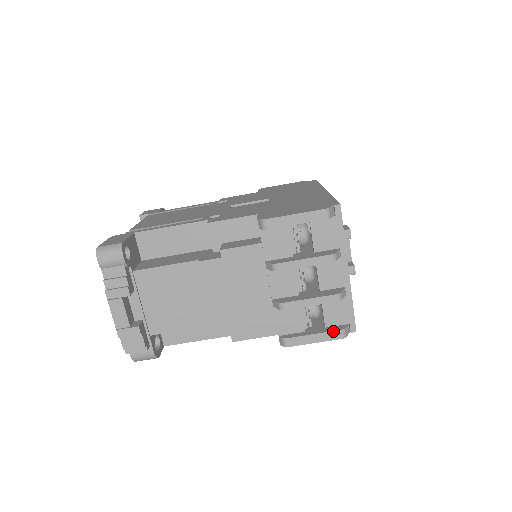
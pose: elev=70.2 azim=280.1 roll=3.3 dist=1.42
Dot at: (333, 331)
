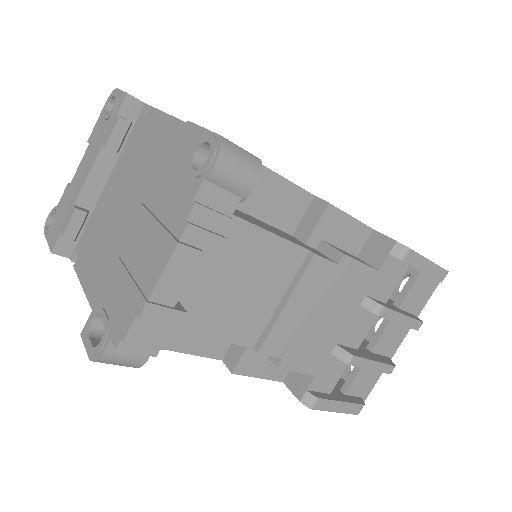
Dot at: (358, 404)
